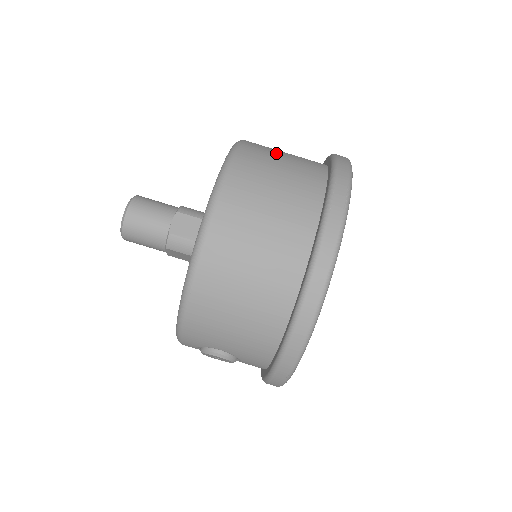
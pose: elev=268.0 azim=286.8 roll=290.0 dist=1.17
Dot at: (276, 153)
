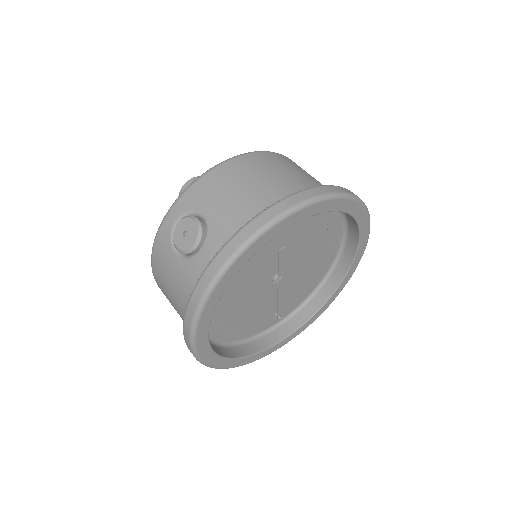
Dot at: occluded
